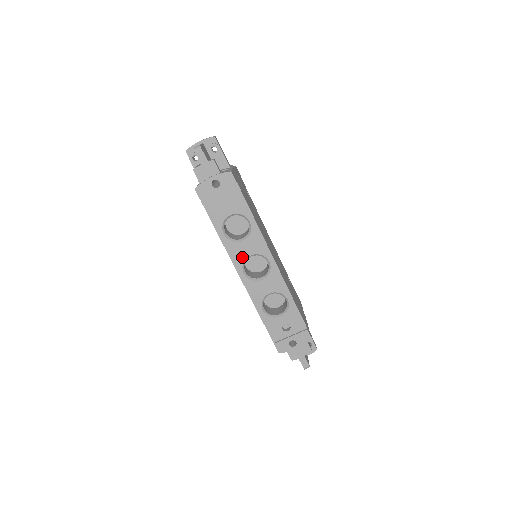
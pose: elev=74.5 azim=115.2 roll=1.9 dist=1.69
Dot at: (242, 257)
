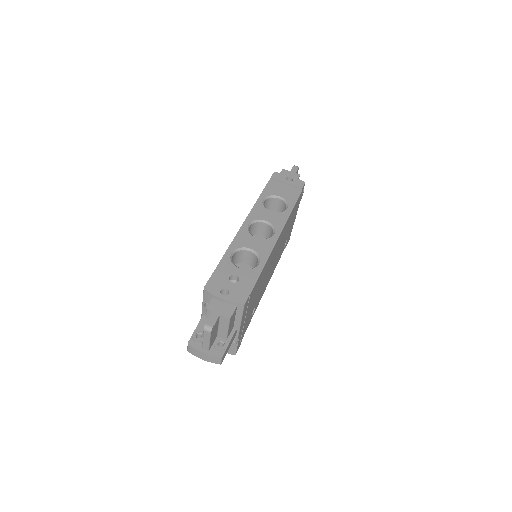
Dot at: (259, 217)
